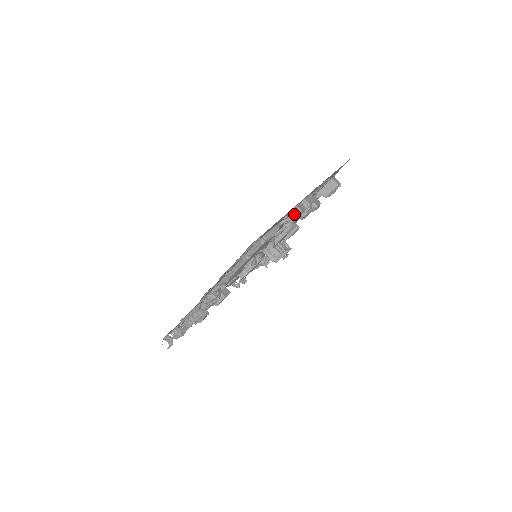
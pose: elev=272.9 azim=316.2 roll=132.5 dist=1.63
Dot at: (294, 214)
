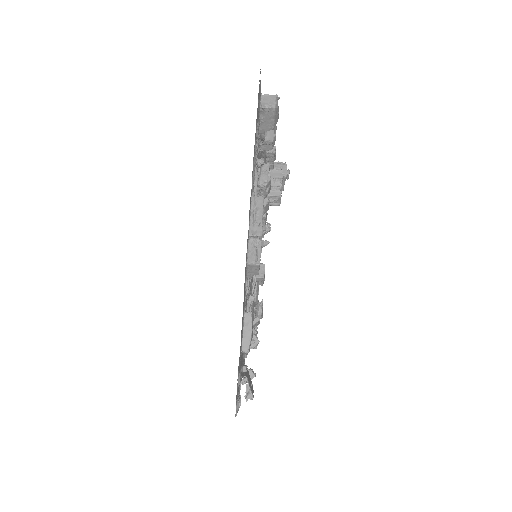
Dot at: (252, 270)
